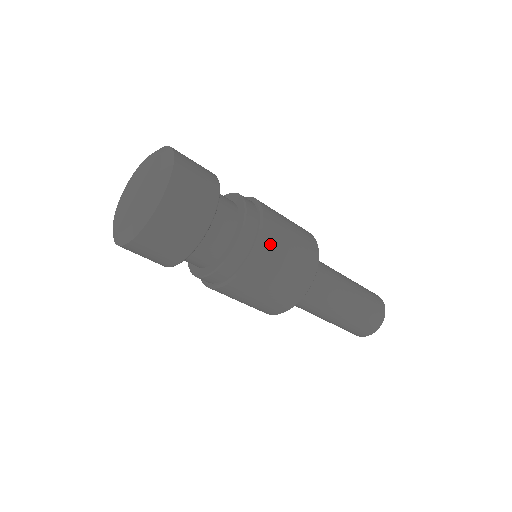
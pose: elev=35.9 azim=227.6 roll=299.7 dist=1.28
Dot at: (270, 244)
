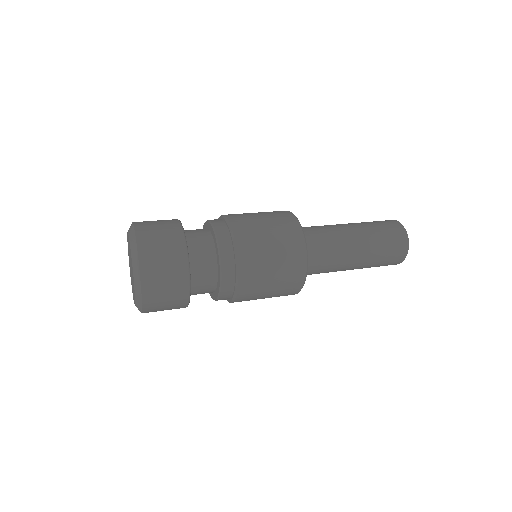
Dot at: (249, 289)
